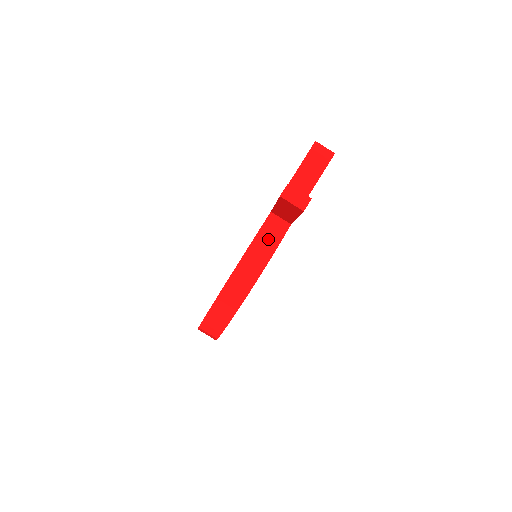
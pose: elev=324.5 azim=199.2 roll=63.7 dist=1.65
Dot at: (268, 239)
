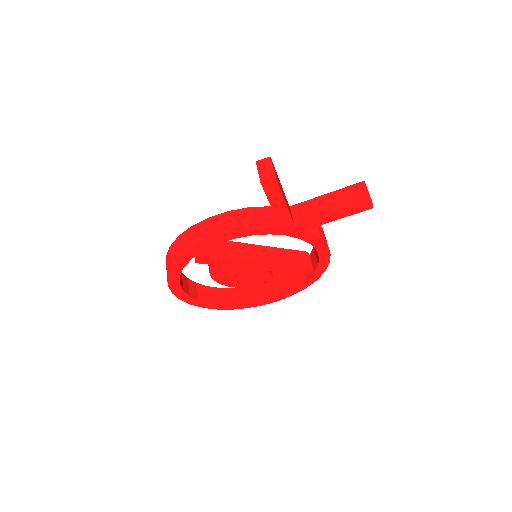
Dot at: (247, 218)
